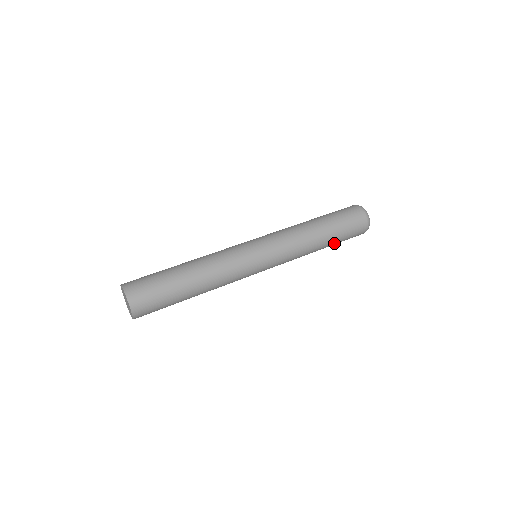
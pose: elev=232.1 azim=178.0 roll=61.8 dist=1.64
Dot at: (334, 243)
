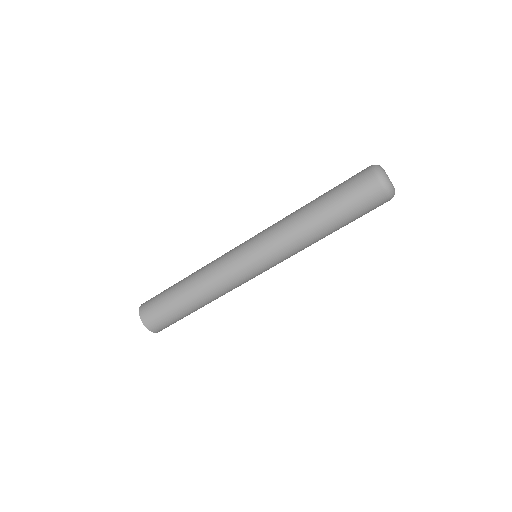
Dot at: (342, 221)
